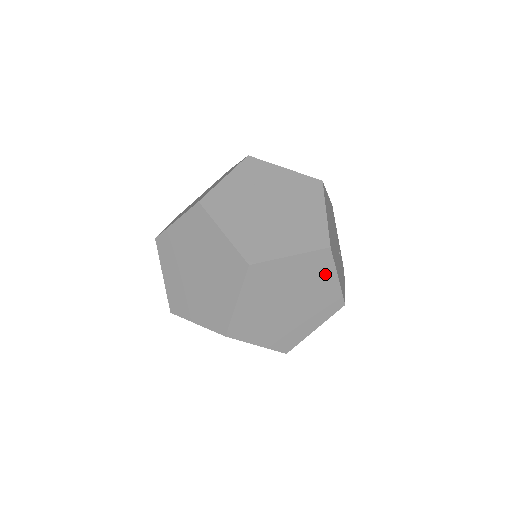
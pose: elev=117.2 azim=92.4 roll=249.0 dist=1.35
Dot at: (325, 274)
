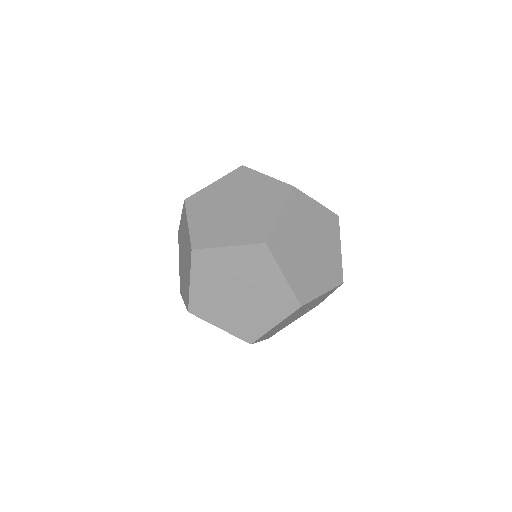
Dot at: occluded
